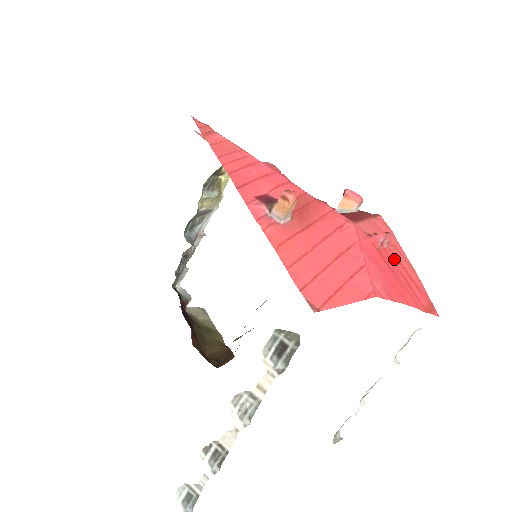
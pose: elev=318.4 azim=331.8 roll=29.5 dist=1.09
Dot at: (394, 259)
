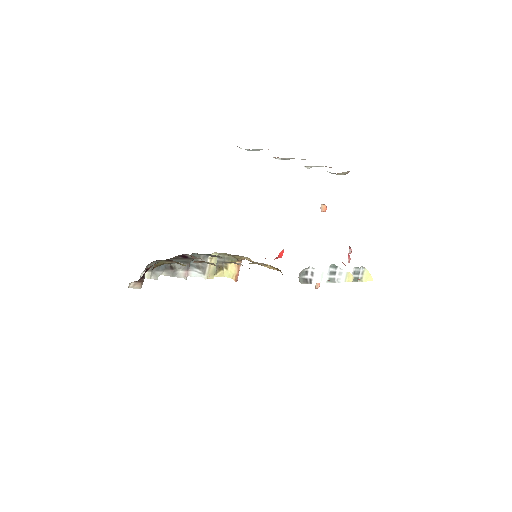
Dot at: occluded
